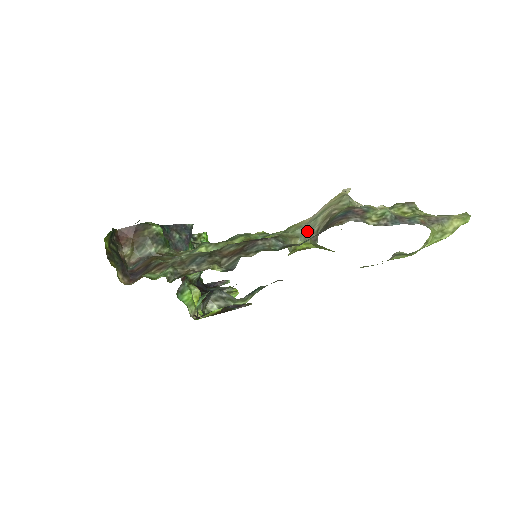
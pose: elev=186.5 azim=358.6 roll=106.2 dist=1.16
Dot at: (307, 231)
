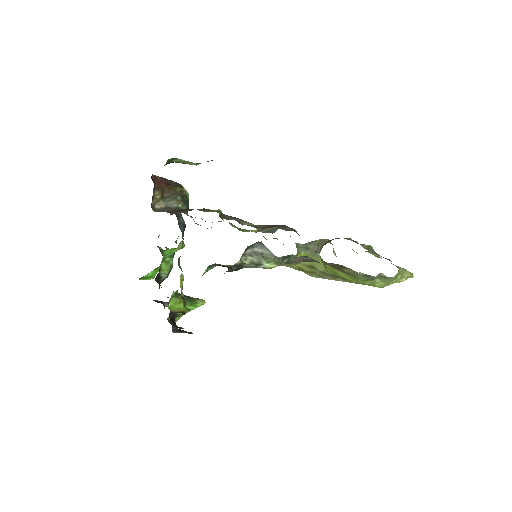
Dot at: (307, 246)
